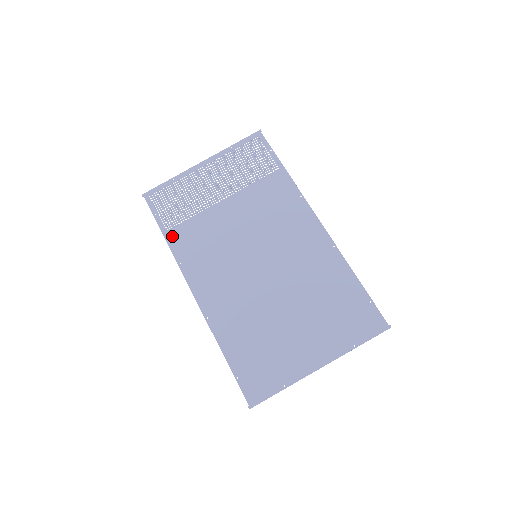
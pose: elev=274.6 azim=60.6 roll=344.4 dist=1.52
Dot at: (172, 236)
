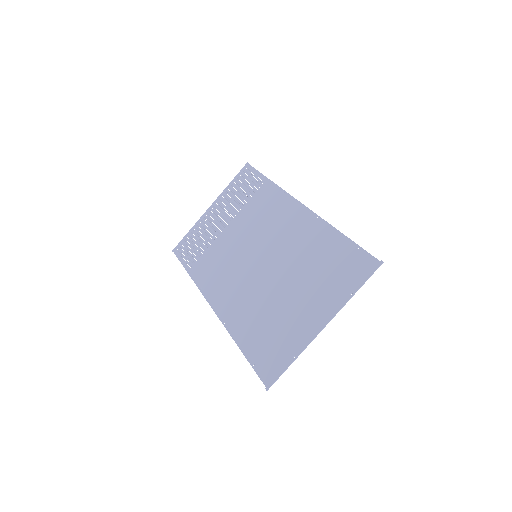
Dot at: (194, 271)
